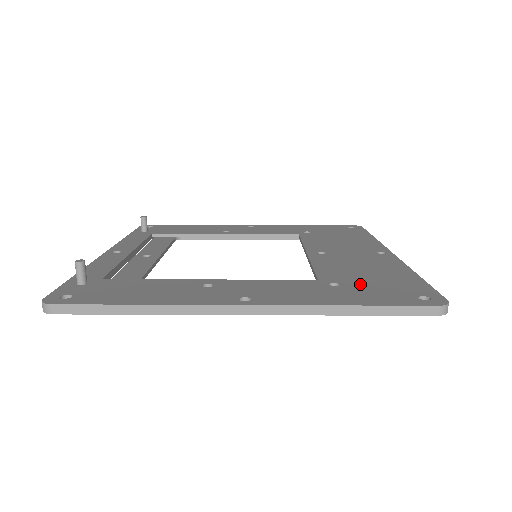
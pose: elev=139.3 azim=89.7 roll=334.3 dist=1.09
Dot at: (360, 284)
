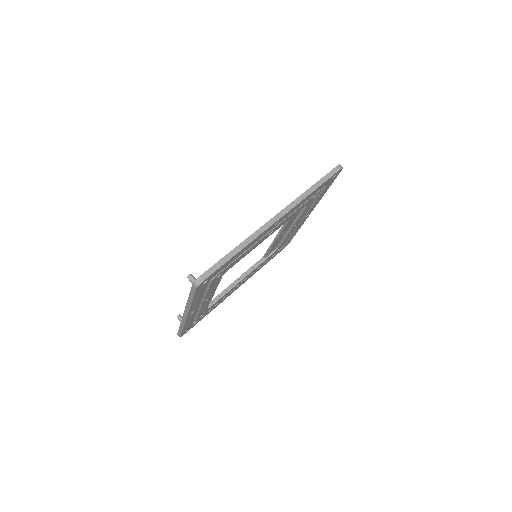
Dot at: occluded
